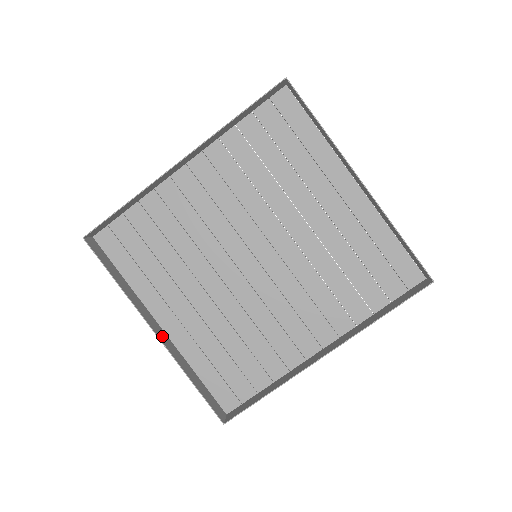
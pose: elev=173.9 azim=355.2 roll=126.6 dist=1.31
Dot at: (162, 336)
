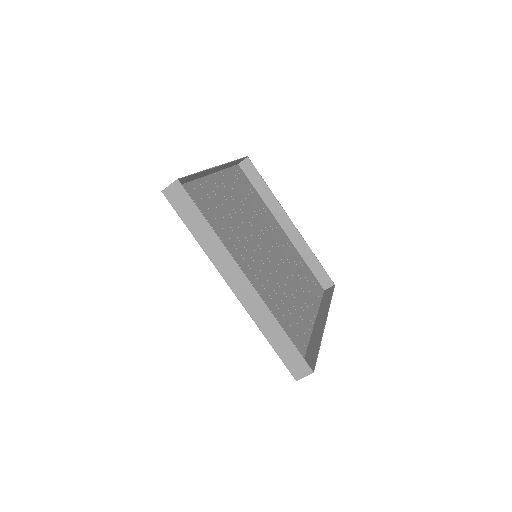
Dot at: (246, 290)
